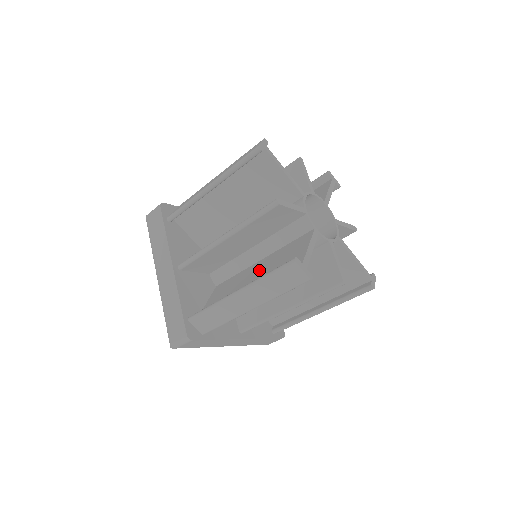
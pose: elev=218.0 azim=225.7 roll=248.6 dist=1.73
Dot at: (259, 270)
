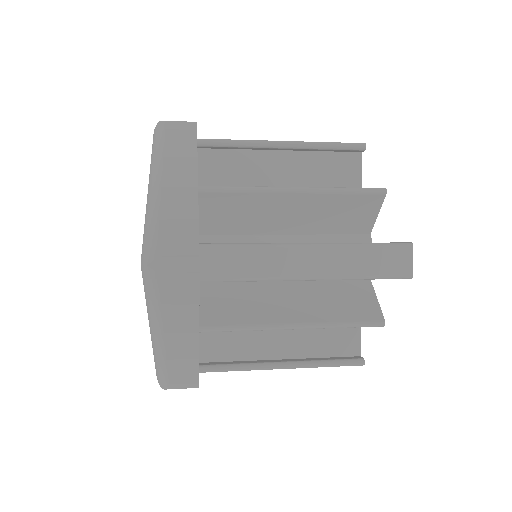
Dot at: occluded
